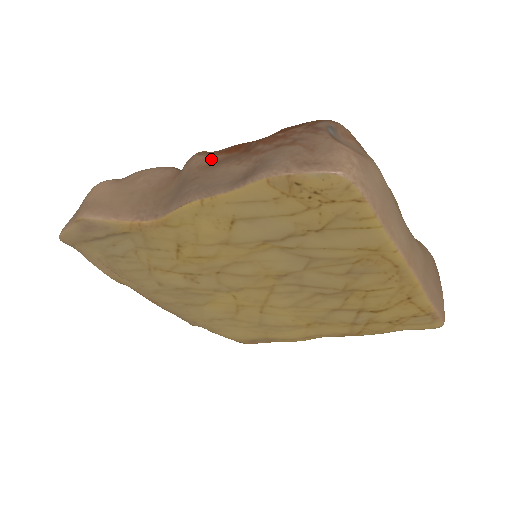
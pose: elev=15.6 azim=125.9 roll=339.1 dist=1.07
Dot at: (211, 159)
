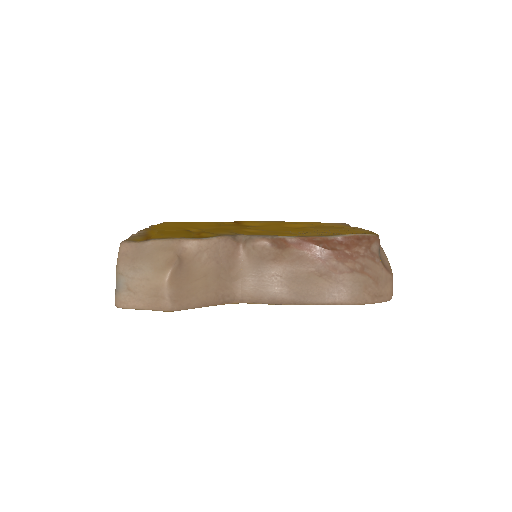
Dot at: (284, 254)
